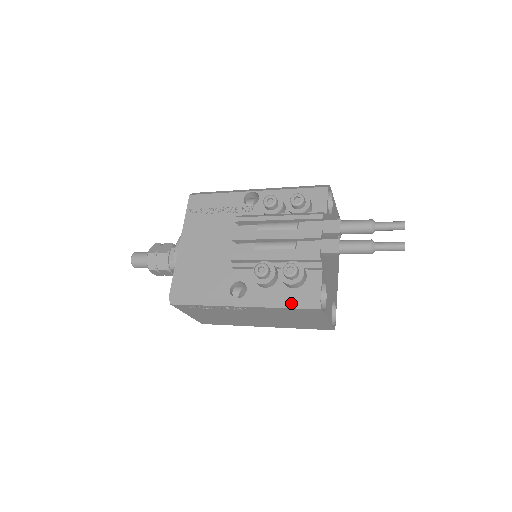
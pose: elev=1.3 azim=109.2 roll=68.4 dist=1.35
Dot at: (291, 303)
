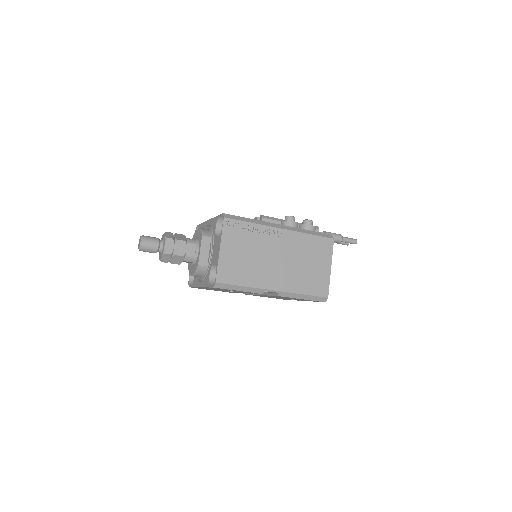
Dot at: (315, 233)
